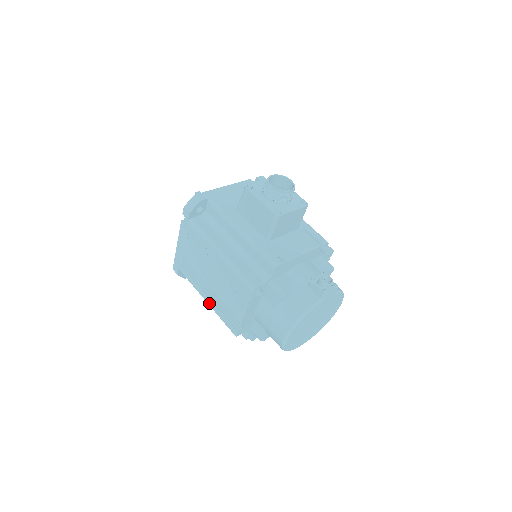
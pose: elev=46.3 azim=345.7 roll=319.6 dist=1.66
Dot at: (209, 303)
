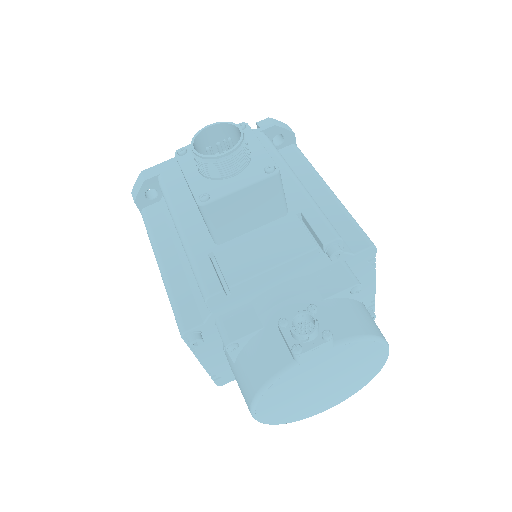
Dot at: occluded
